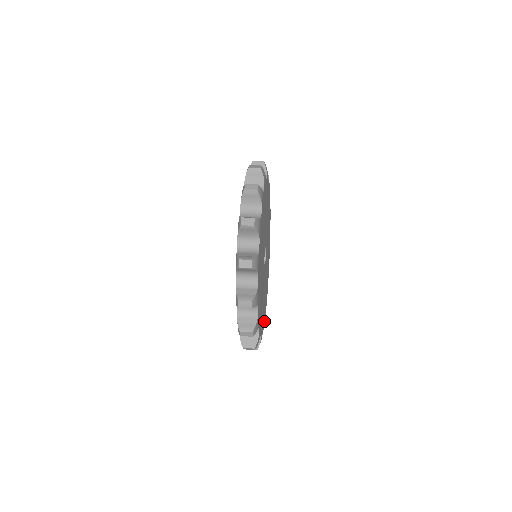
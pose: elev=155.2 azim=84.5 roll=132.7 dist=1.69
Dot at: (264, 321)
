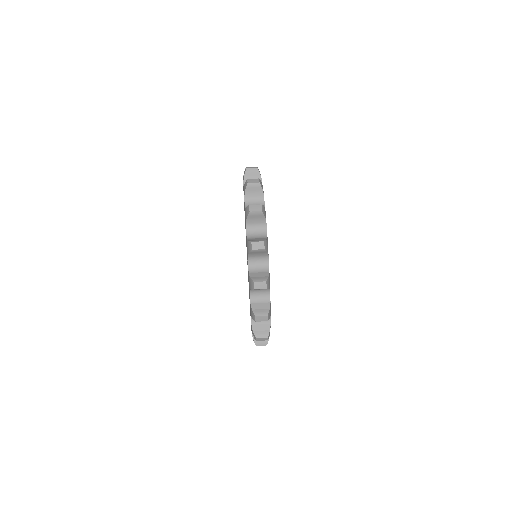
Dot at: occluded
